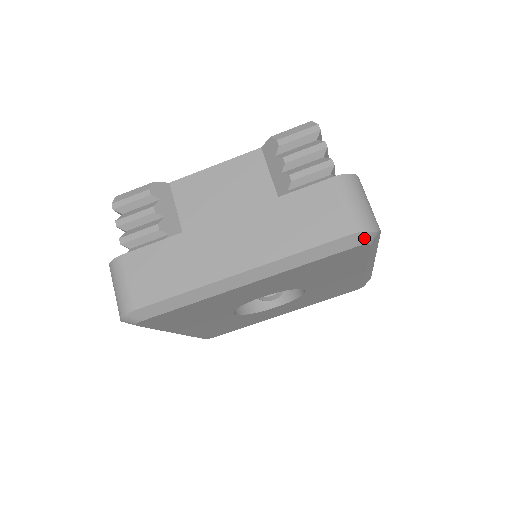
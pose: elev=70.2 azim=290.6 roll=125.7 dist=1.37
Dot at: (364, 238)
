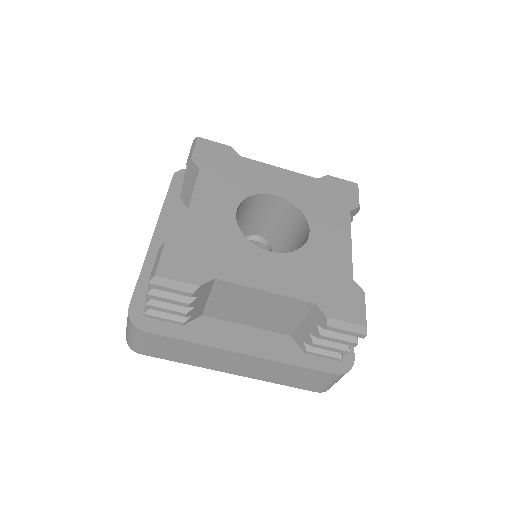
Dot at: occluded
